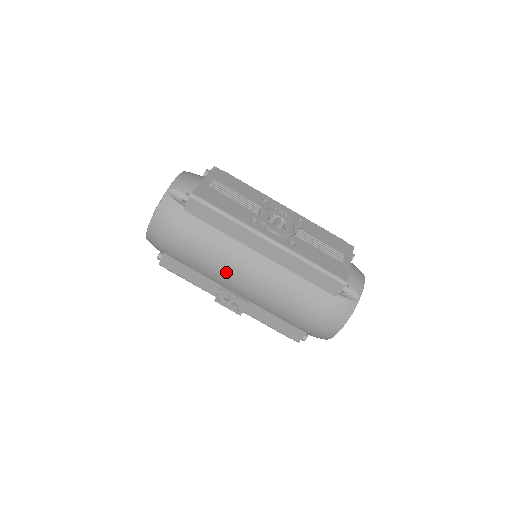
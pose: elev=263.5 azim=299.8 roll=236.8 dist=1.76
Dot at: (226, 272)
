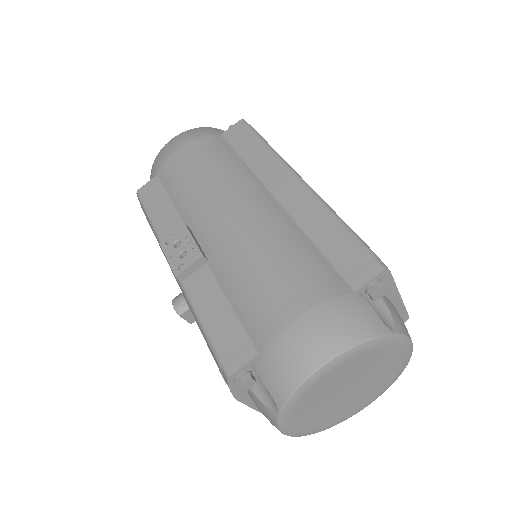
Dot at: (212, 197)
